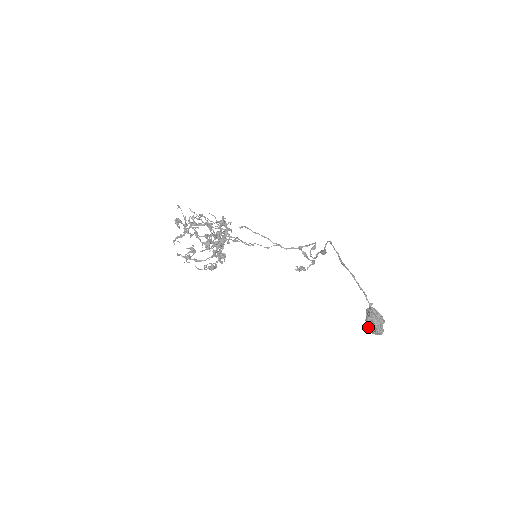
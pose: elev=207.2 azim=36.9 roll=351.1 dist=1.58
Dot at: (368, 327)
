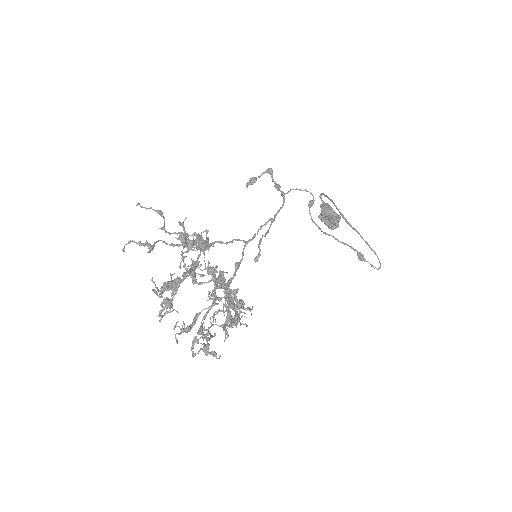
Dot at: (320, 219)
